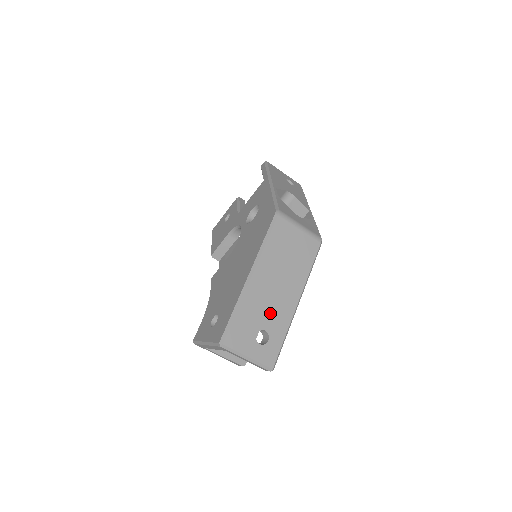
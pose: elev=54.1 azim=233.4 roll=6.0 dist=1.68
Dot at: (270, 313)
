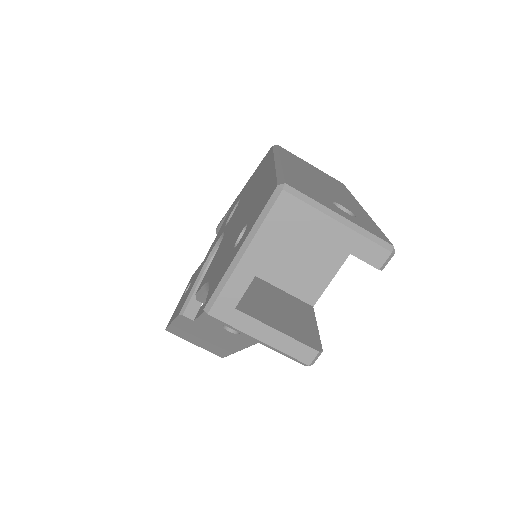
Dot at: (333, 196)
